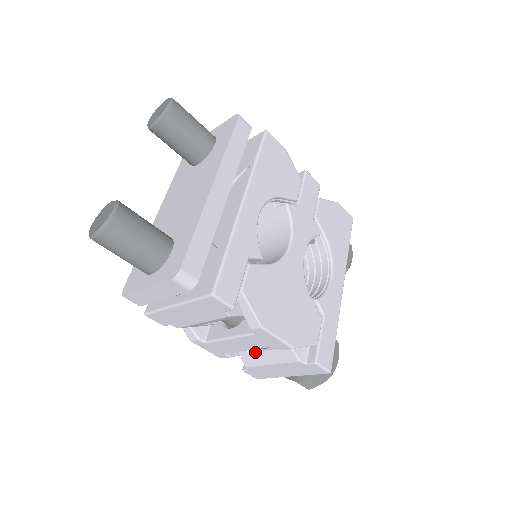
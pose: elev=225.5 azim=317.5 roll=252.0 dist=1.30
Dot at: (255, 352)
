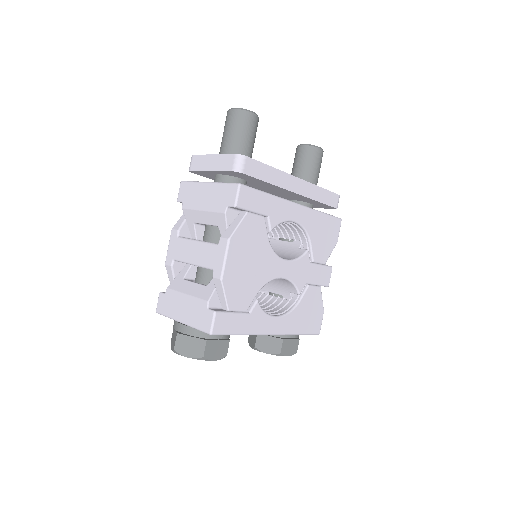
Dot at: (188, 280)
